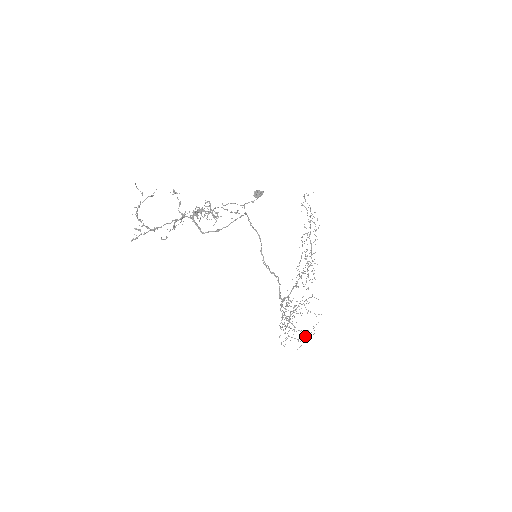
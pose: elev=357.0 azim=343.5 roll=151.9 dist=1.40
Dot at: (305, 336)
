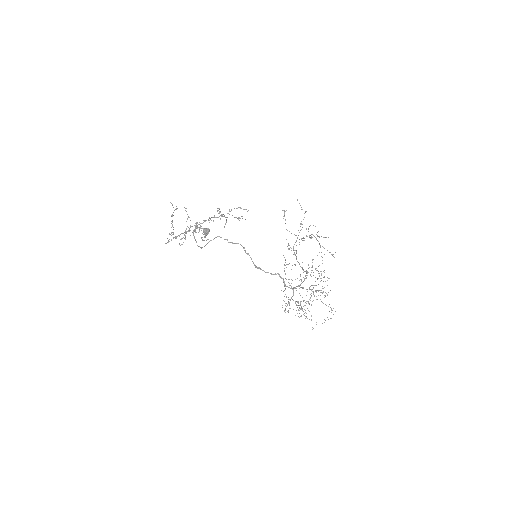
Dot at: occluded
